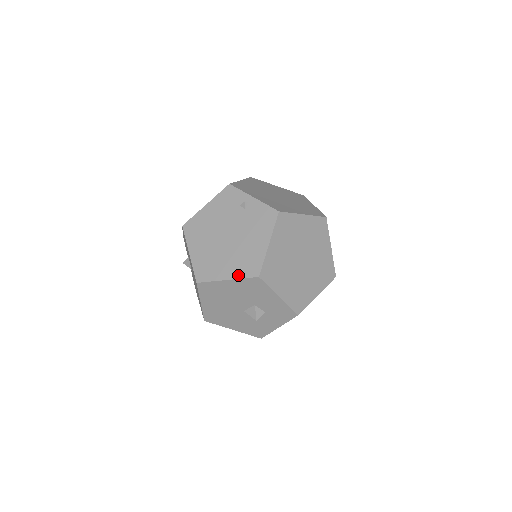
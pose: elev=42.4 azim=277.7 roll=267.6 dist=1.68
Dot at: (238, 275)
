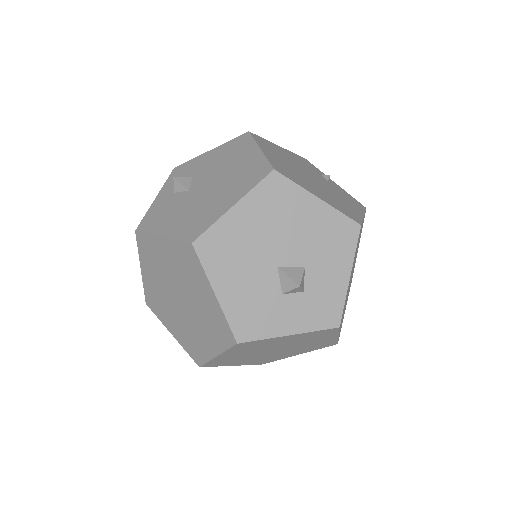
Dot at: (334, 205)
